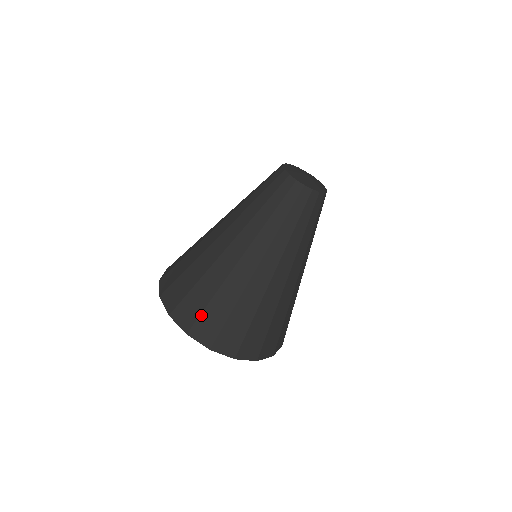
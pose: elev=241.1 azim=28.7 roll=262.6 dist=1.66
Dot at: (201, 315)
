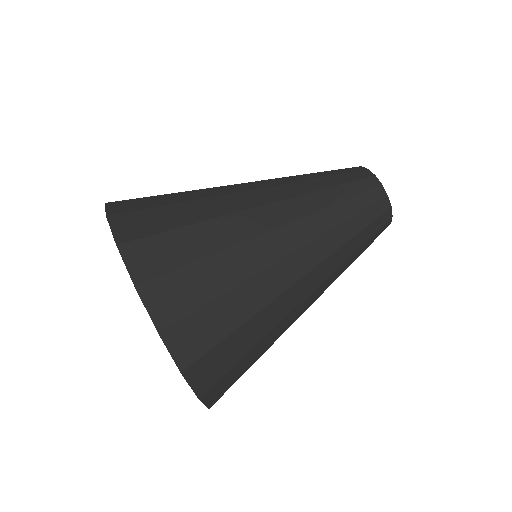
Dot at: (177, 270)
